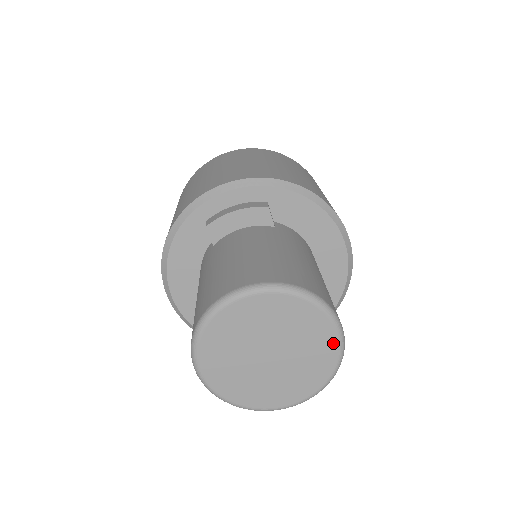
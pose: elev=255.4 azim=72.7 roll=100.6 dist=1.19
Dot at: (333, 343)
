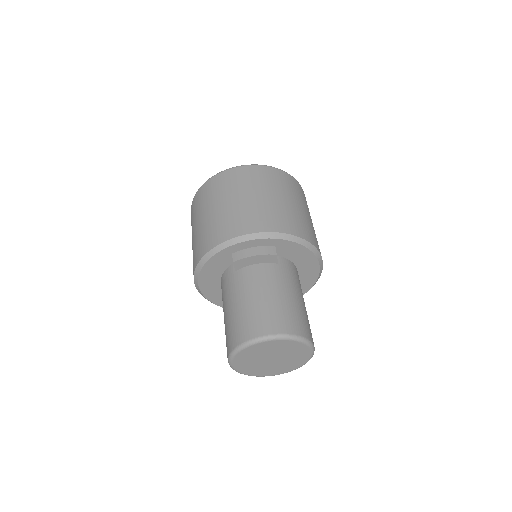
Dot at: (308, 355)
